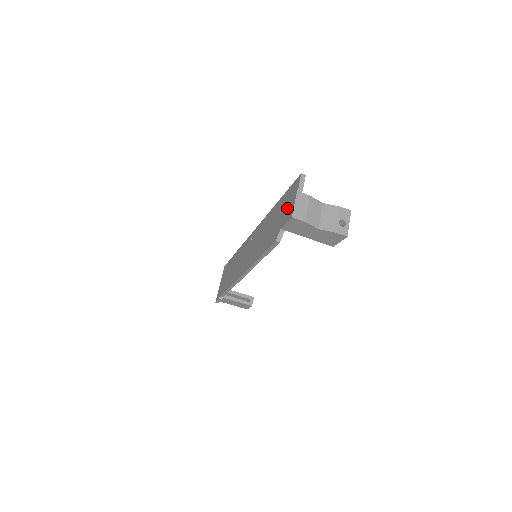
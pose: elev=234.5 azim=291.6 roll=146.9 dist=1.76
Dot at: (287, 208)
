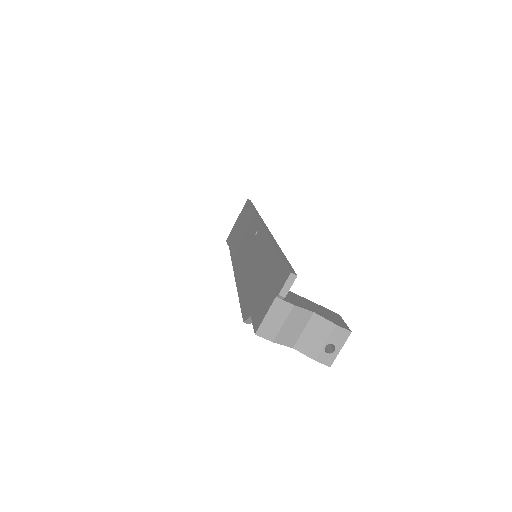
Dot at: (264, 298)
